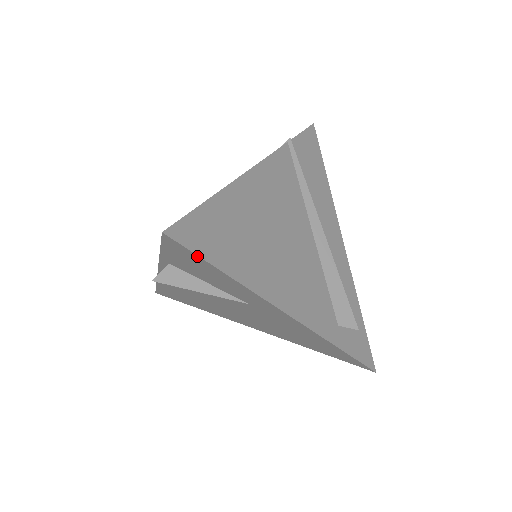
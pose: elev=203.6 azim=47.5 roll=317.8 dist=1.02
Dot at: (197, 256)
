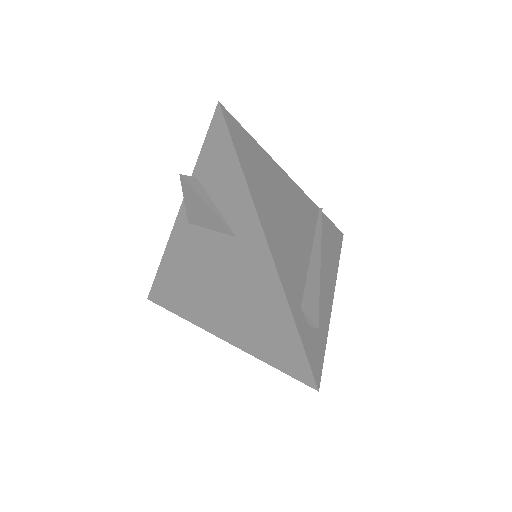
Dot at: (228, 134)
